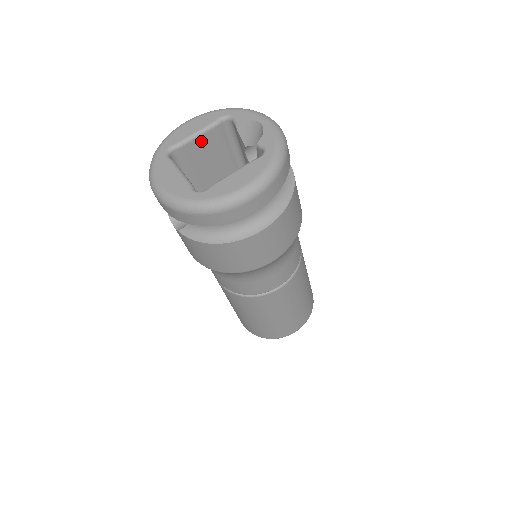
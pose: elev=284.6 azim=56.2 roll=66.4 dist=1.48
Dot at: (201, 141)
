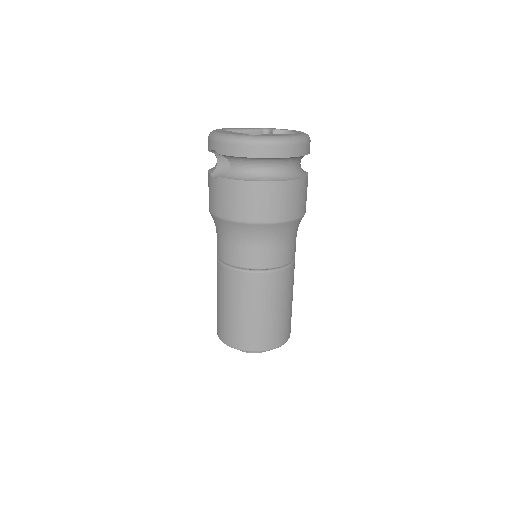
Dot at: occluded
